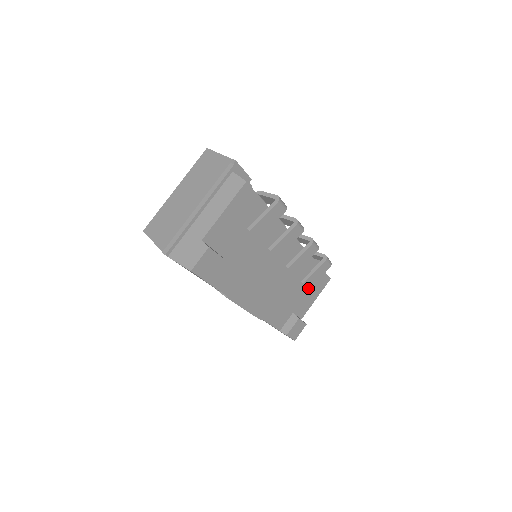
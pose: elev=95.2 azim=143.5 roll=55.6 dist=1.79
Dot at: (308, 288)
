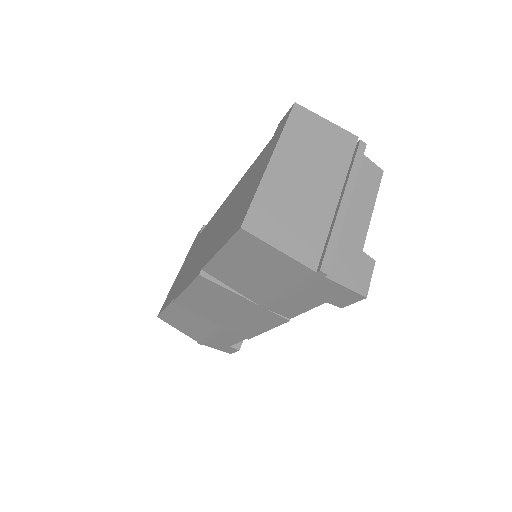
Dot at: occluded
